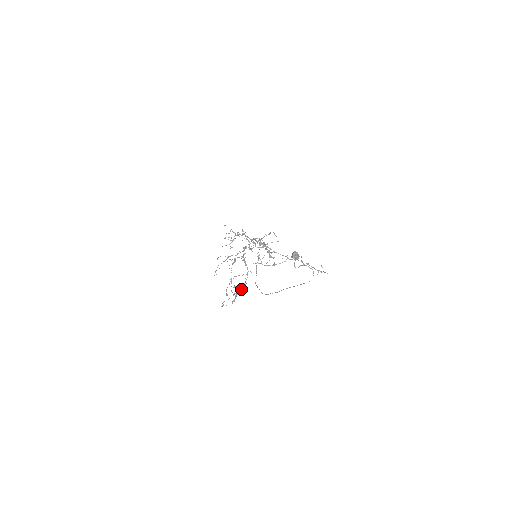
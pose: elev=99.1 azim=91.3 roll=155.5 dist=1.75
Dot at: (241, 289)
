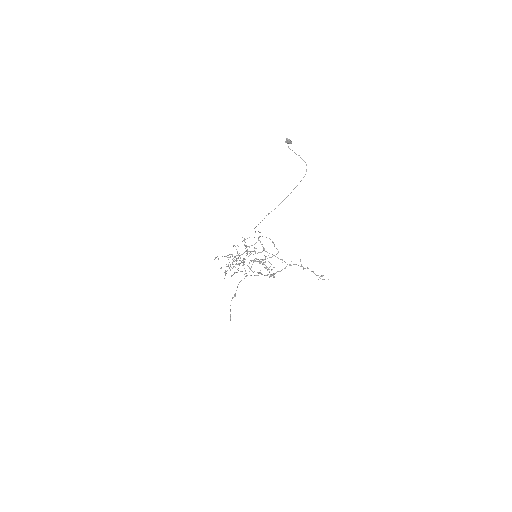
Dot at: occluded
